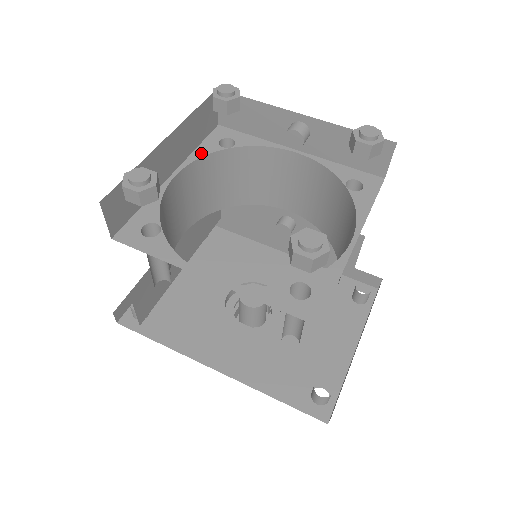
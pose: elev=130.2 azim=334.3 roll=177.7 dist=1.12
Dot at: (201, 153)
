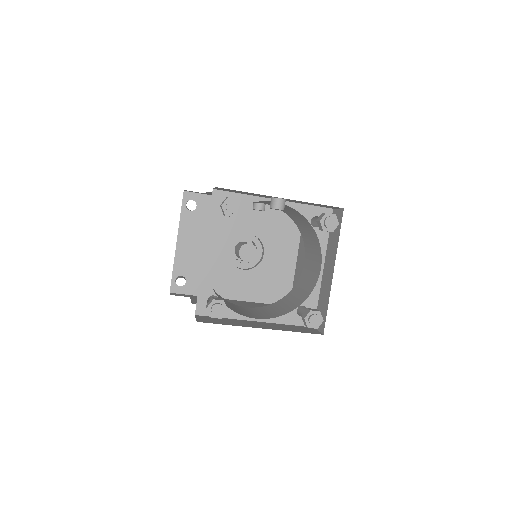
Dot at: (214, 225)
